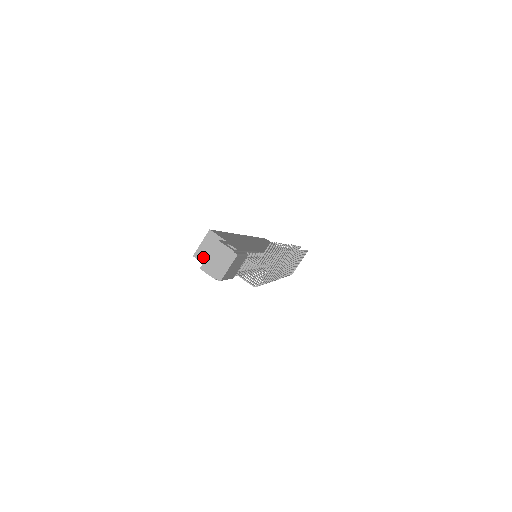
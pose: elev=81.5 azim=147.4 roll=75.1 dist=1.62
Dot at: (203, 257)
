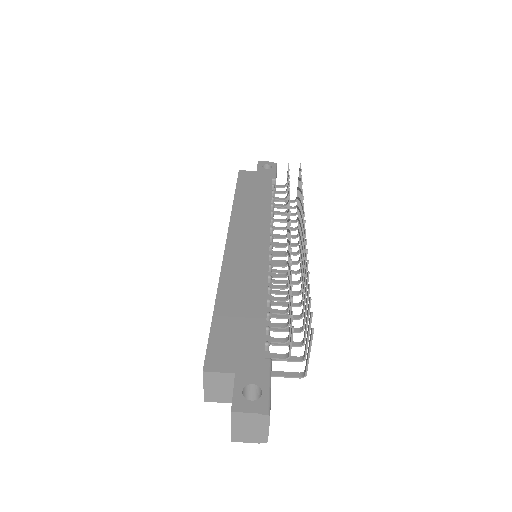
Dot at: (218, 398)
